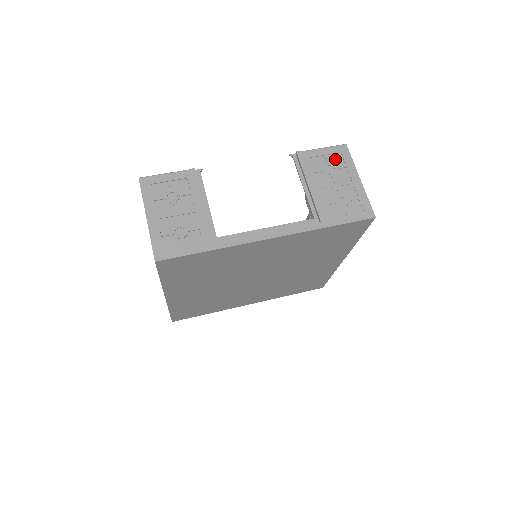
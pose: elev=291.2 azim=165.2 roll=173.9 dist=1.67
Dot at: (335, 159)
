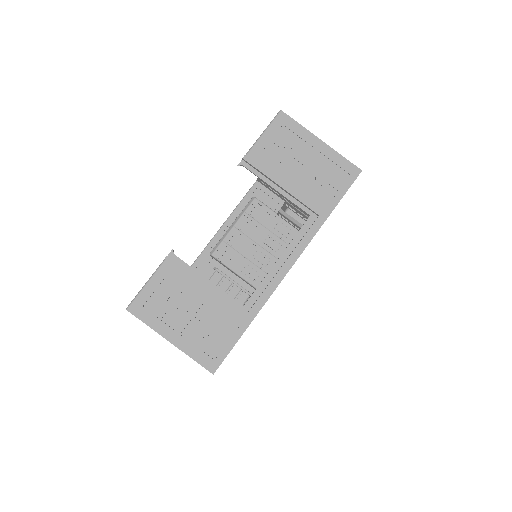
Dot at: (283, 136)
